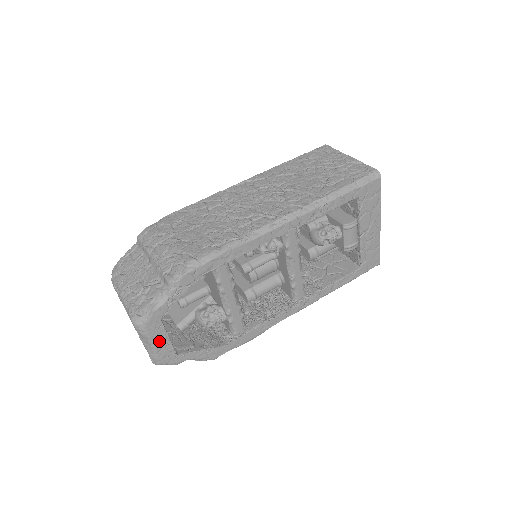
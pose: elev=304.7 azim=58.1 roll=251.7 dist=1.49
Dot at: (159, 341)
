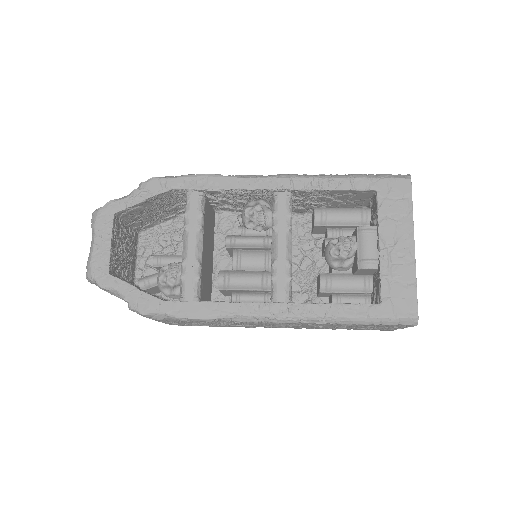
Dot at: (101, 241)
